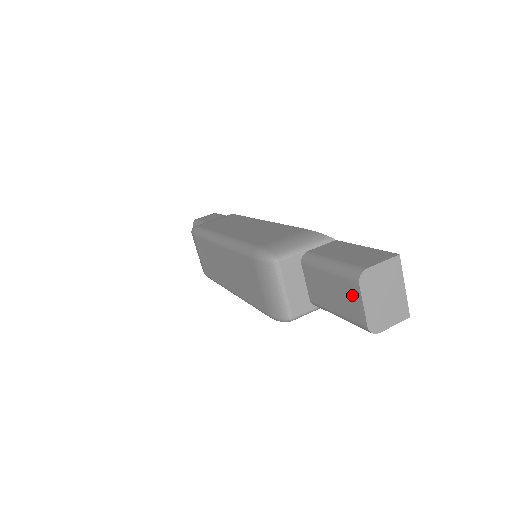
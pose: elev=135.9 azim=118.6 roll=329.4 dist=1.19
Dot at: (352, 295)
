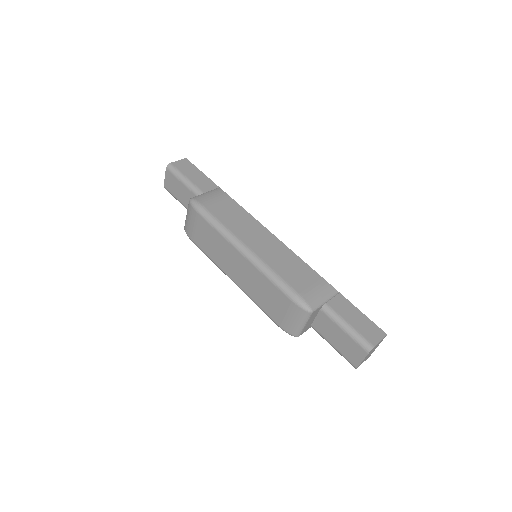
Dot at: (357, 352)
